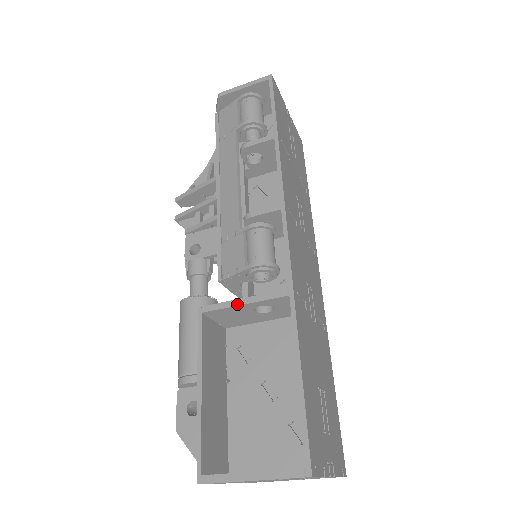
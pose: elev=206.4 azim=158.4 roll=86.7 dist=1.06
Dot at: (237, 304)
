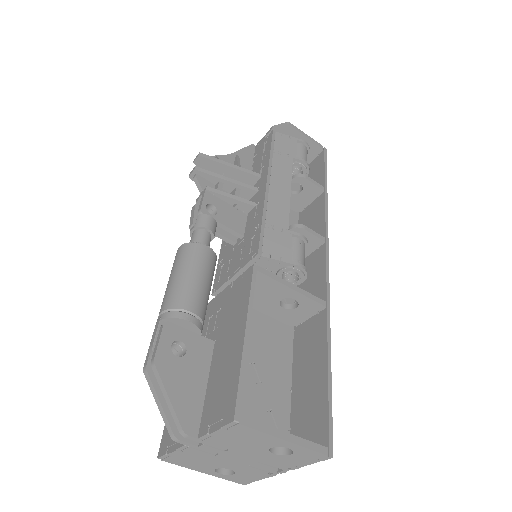
Dot at: (288, 285)
